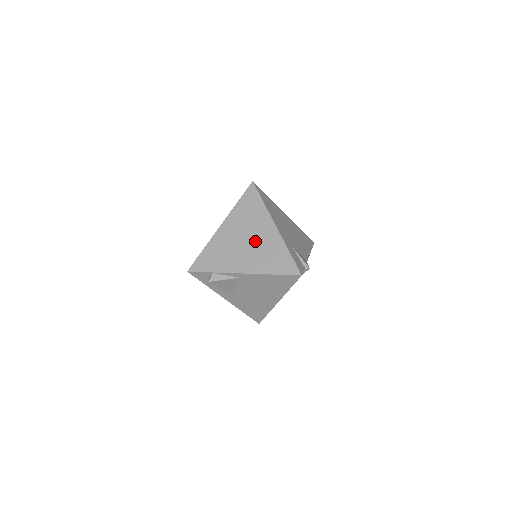
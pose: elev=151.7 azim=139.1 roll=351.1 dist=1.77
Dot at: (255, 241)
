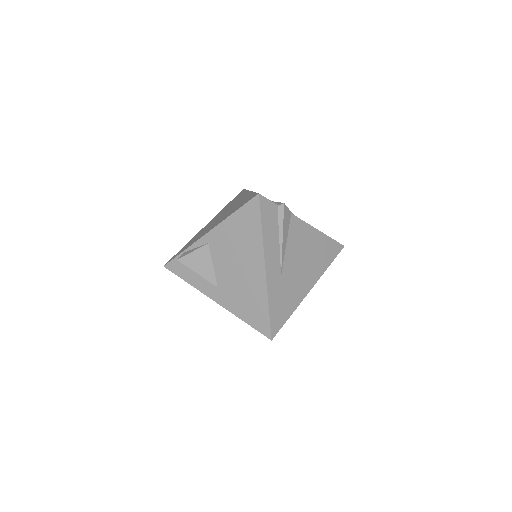
Dot at: (228, 210)
